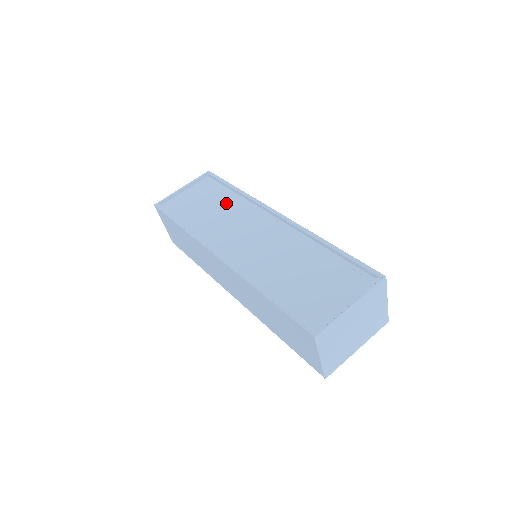
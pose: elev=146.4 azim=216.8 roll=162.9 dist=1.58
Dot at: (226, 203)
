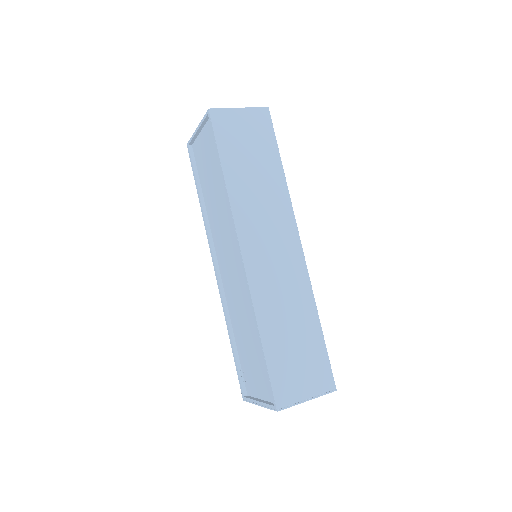
Dot at: (221, 189)
